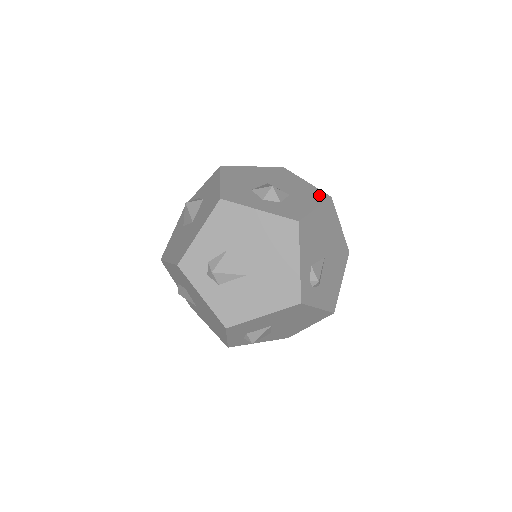
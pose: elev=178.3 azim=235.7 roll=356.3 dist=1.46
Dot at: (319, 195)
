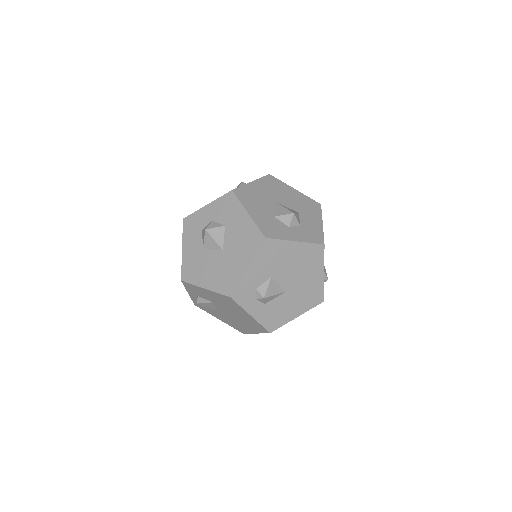
Dot at: (314, 205)
